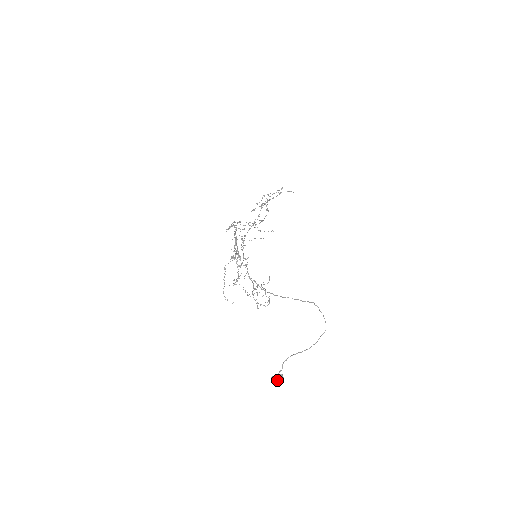
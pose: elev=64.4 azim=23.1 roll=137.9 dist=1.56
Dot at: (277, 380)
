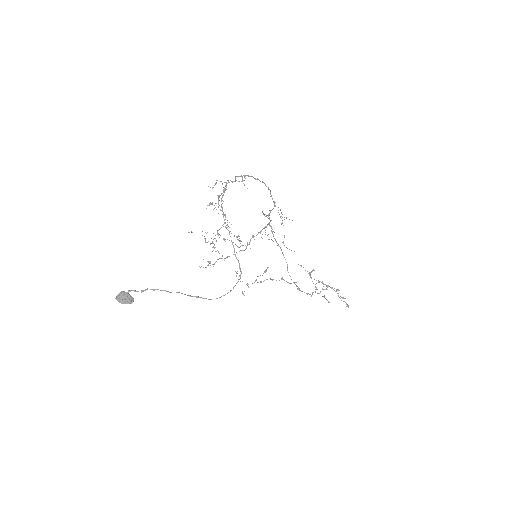
Dot at: (123, 294)
